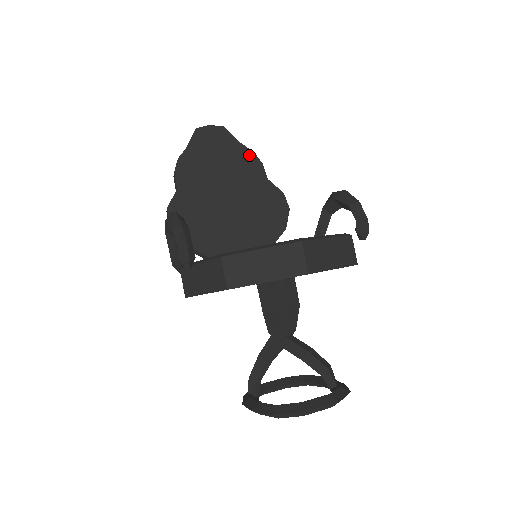
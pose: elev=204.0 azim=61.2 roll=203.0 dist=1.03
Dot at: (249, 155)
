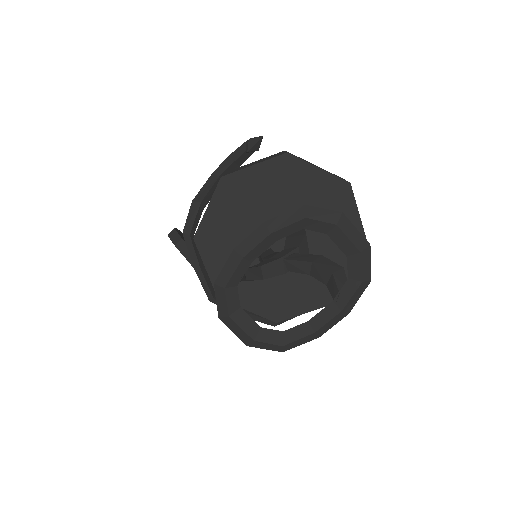
Dot at: occluded
